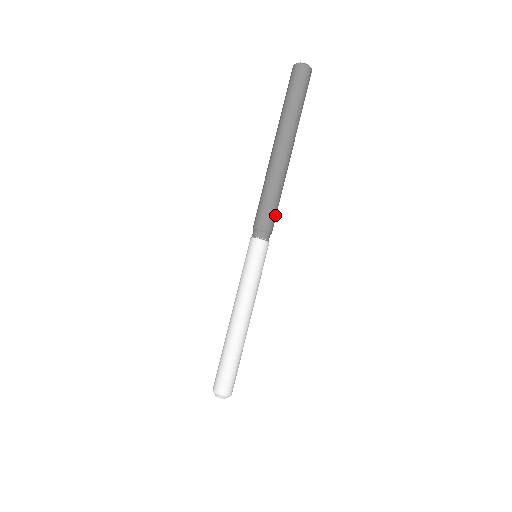
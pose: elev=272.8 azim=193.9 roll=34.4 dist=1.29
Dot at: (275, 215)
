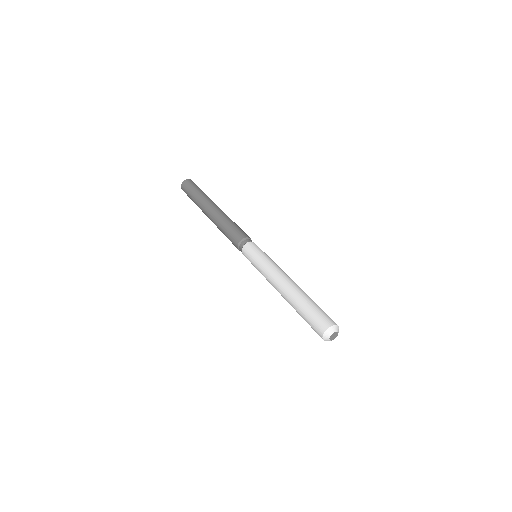
Dot at: (241, 231)
